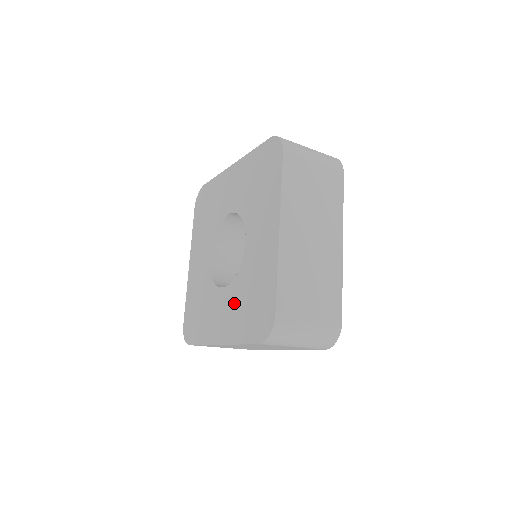
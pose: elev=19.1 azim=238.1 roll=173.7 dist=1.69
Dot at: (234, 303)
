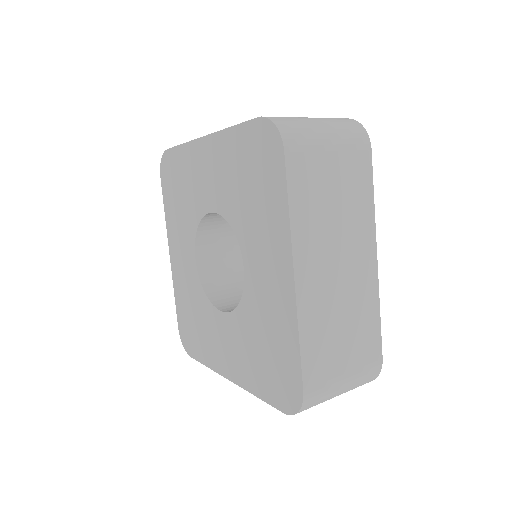
Dot at: (241, 341)
